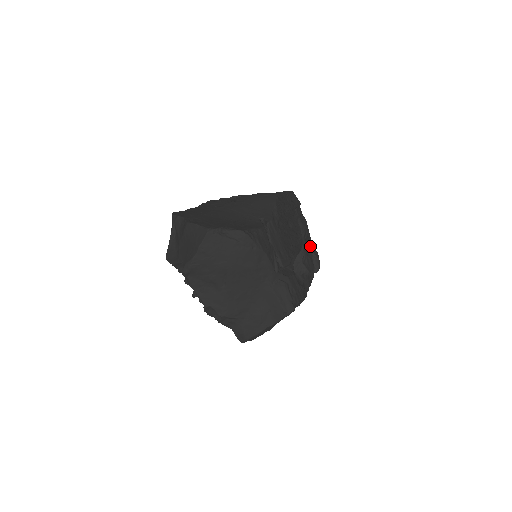
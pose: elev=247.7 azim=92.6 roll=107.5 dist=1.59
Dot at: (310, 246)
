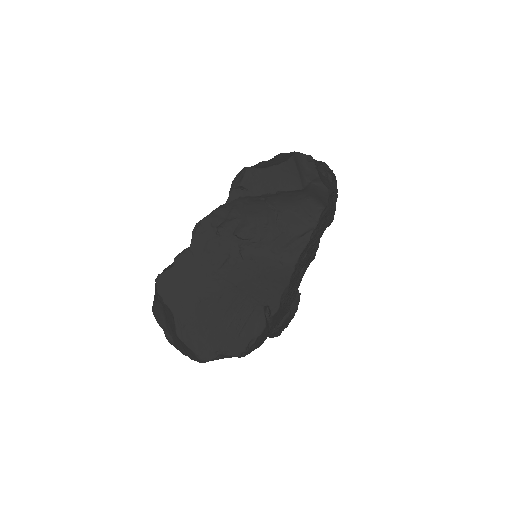
Dot at: occluded
